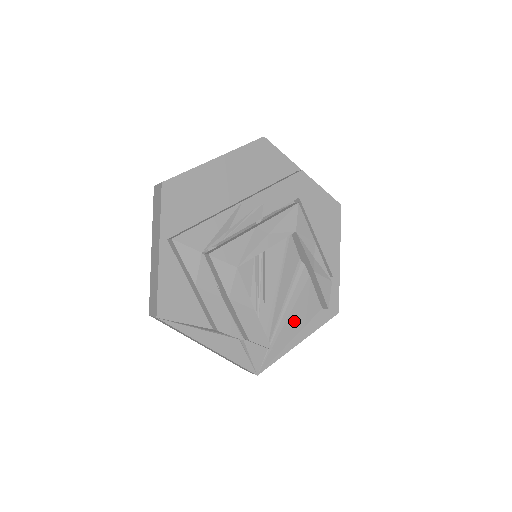
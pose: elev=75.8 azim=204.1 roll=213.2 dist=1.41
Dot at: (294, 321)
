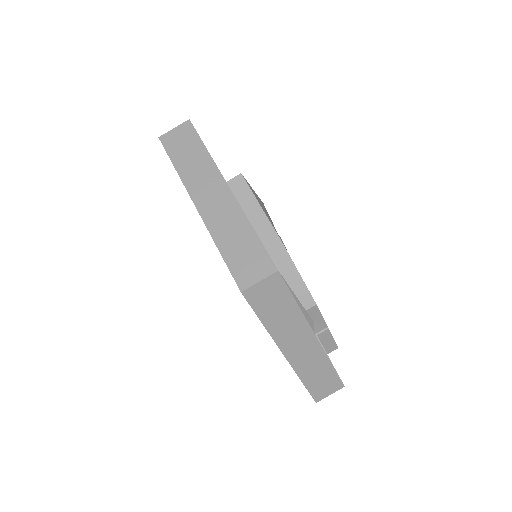
Dot at: occluded
